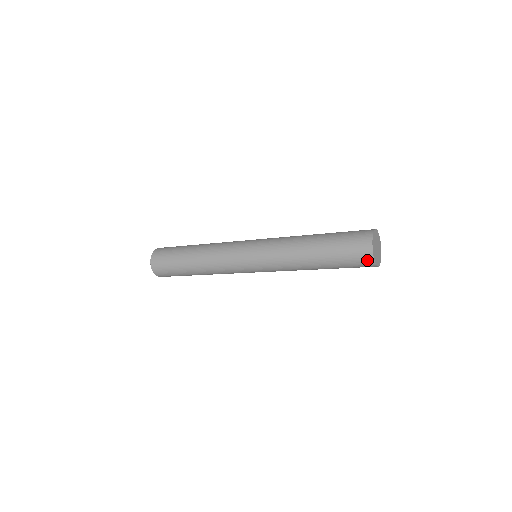
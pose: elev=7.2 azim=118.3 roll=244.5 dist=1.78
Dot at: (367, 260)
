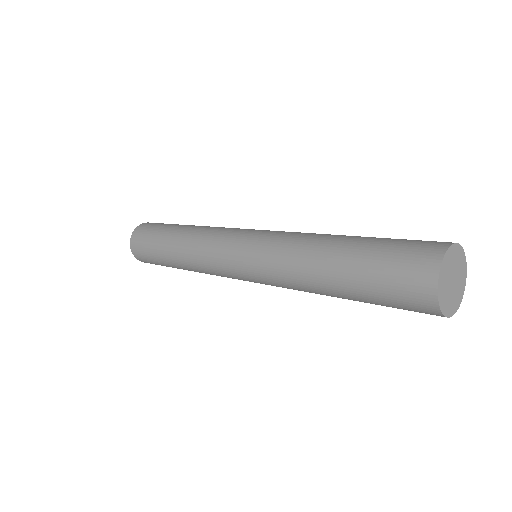
Dot at: (426, 306)
